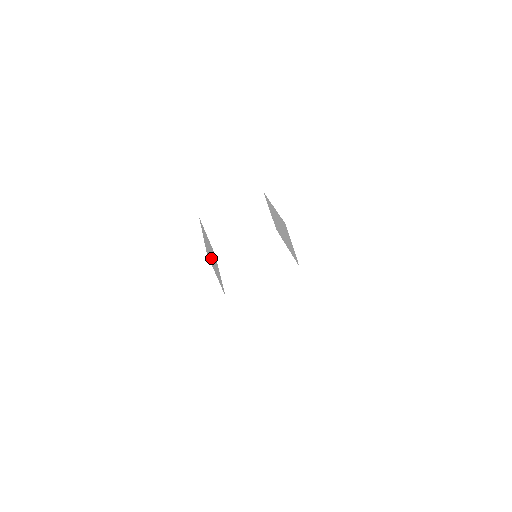
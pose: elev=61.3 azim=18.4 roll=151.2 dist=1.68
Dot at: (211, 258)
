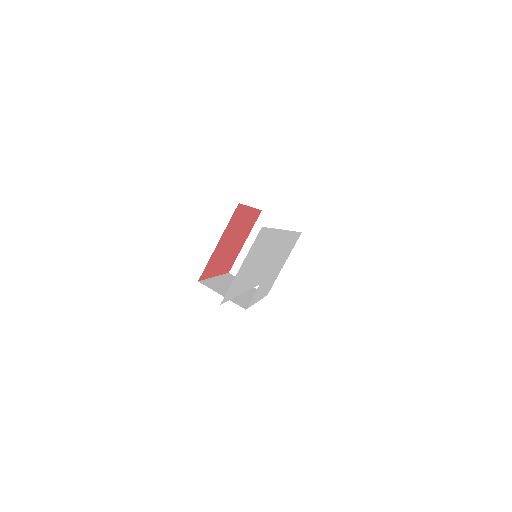
Dot at: (224, 289)
